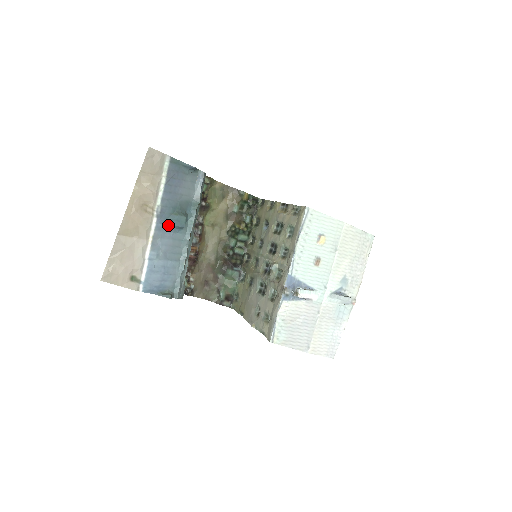
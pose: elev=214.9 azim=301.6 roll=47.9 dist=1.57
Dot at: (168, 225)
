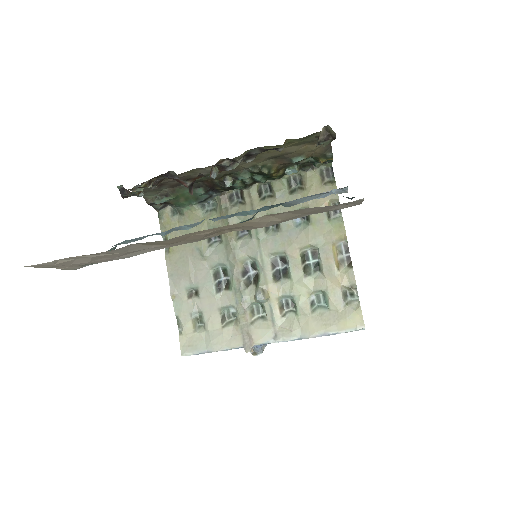
Dot at: occluded
